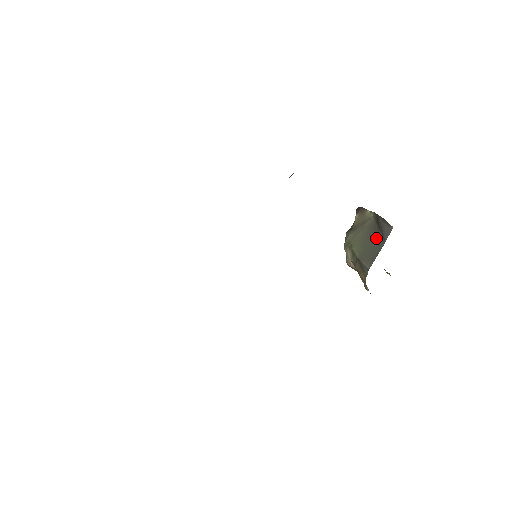
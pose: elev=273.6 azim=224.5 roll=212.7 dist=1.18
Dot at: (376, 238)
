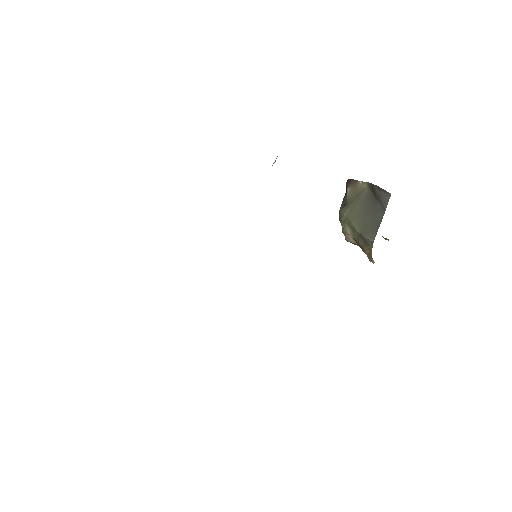
Dot at: (375, 209)
